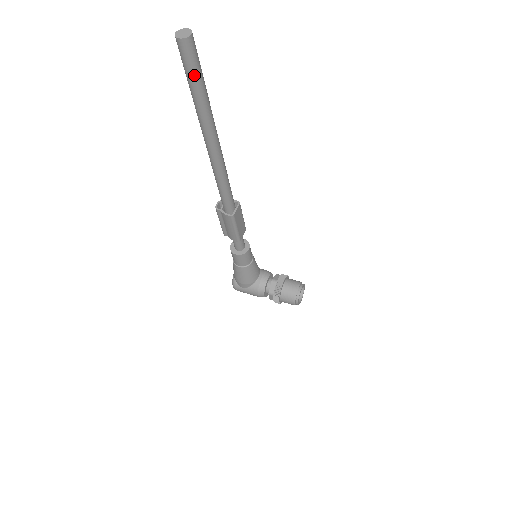
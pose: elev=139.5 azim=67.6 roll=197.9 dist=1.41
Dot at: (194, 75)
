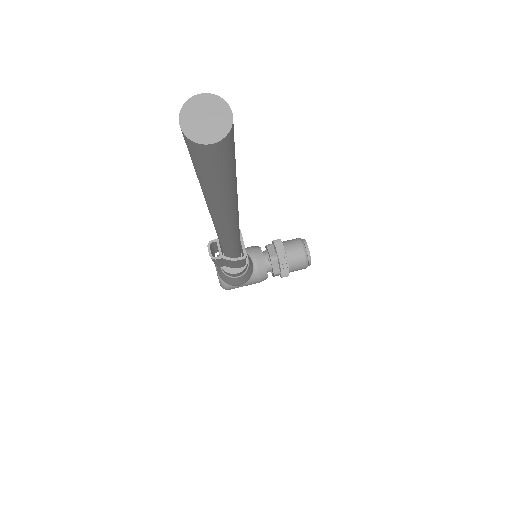
Dot at: (228, 175)
